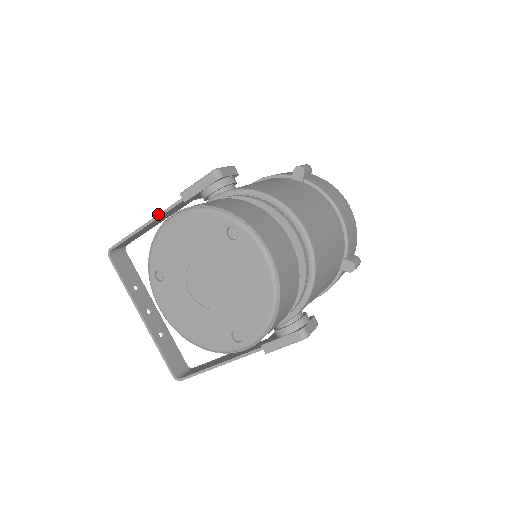
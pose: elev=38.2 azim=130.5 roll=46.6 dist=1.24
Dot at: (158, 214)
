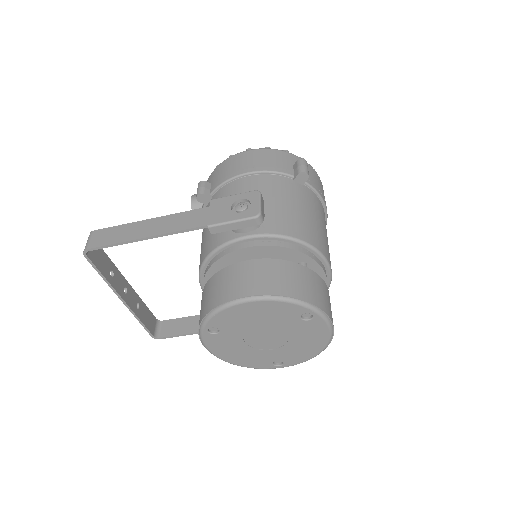
Dot at: (168, 233)
